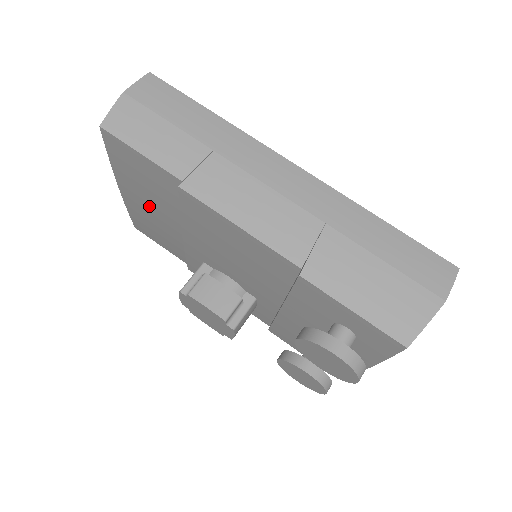
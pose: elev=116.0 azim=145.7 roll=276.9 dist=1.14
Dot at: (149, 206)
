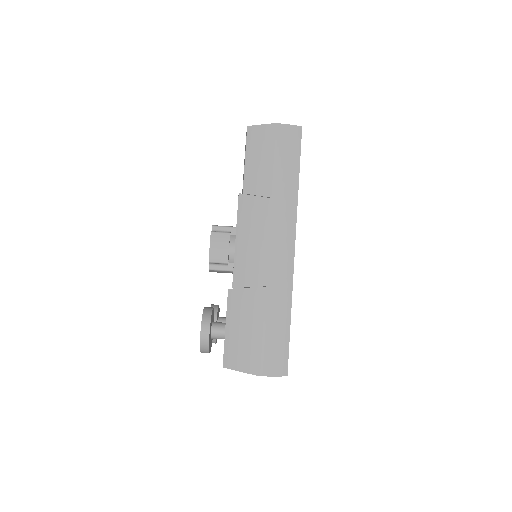
Dot at: occluded
